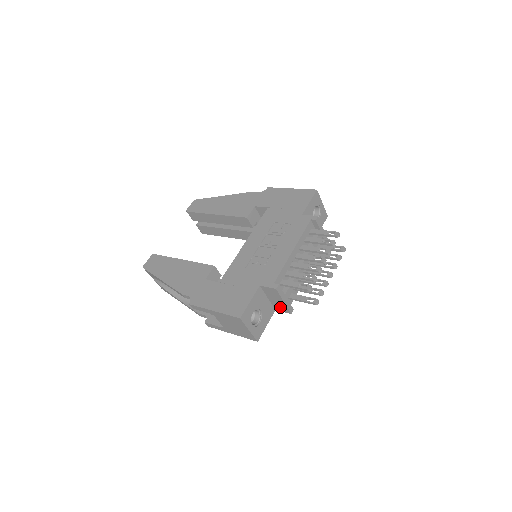
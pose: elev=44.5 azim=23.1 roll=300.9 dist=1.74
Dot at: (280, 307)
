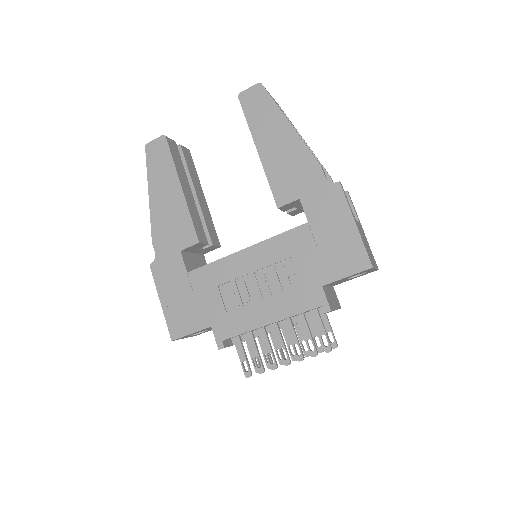
Dot at: occluded
